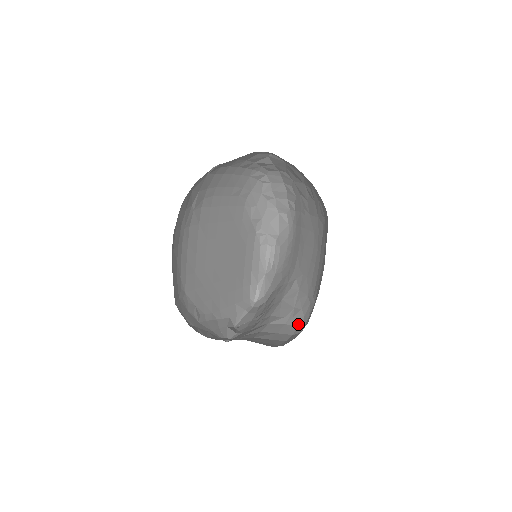
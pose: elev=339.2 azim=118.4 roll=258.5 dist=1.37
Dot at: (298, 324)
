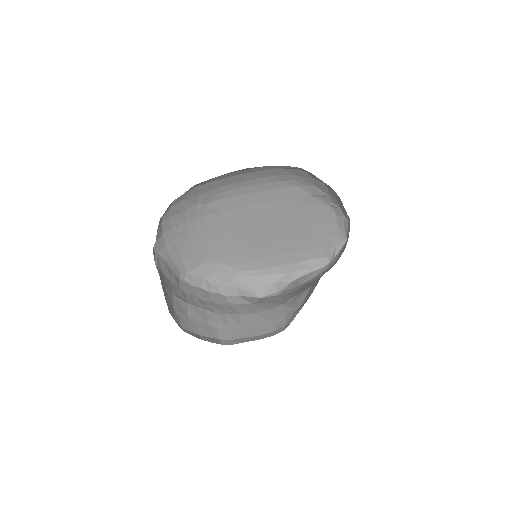
Dot at: (286, 324)
